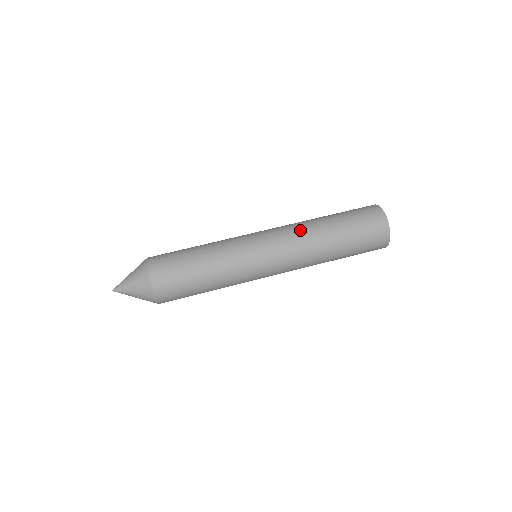
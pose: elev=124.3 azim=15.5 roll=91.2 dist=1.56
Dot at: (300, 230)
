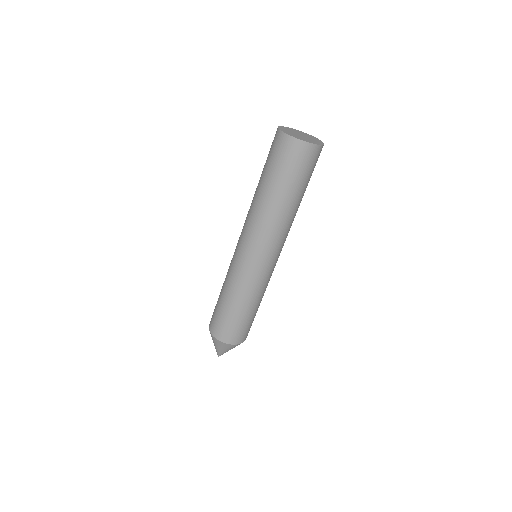
Dot at: (266, 225)
